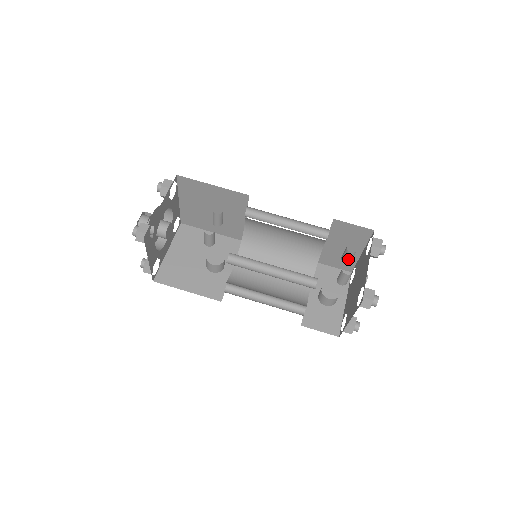
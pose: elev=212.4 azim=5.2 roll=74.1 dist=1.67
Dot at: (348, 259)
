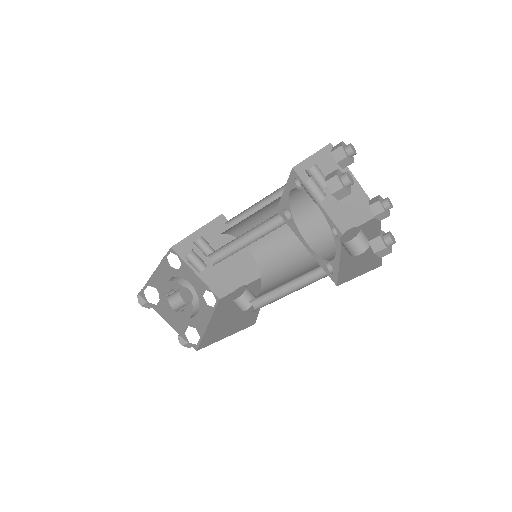
Dot at: (318, 180)
